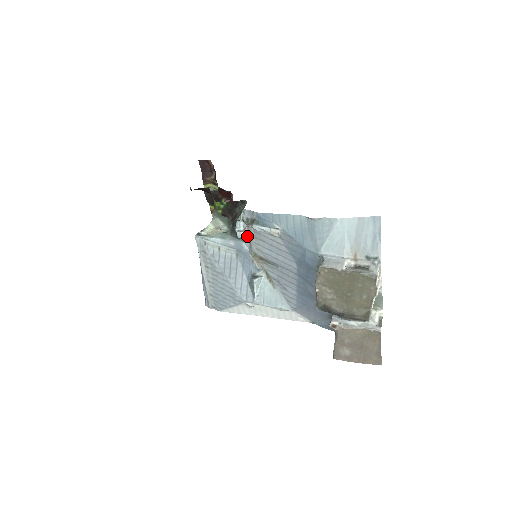
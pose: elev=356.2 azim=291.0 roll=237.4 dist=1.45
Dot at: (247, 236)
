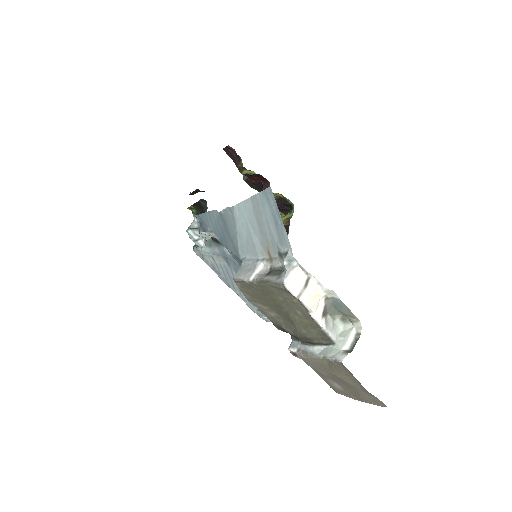
Dot at: (219, 240)
